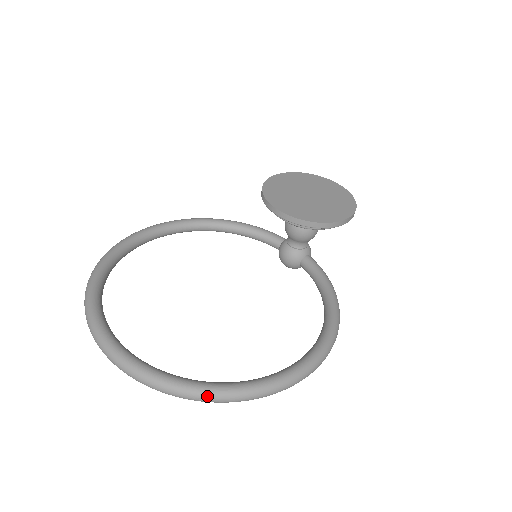
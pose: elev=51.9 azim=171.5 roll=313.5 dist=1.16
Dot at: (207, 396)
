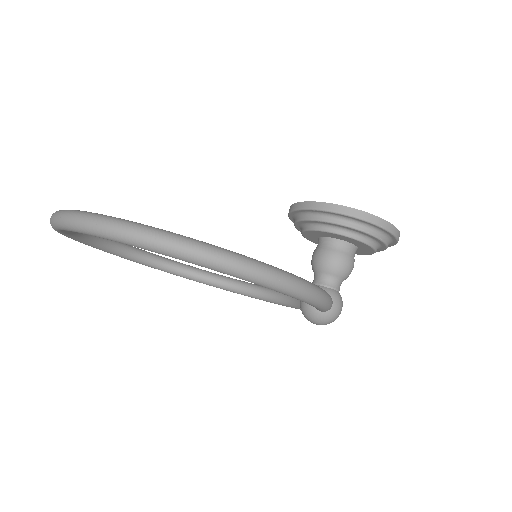
Dot at: (67, 212)
